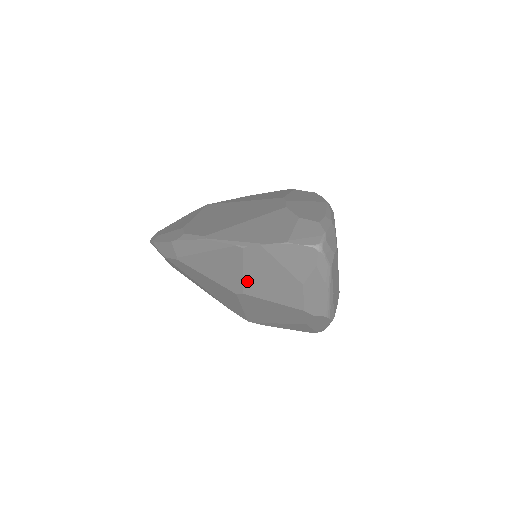
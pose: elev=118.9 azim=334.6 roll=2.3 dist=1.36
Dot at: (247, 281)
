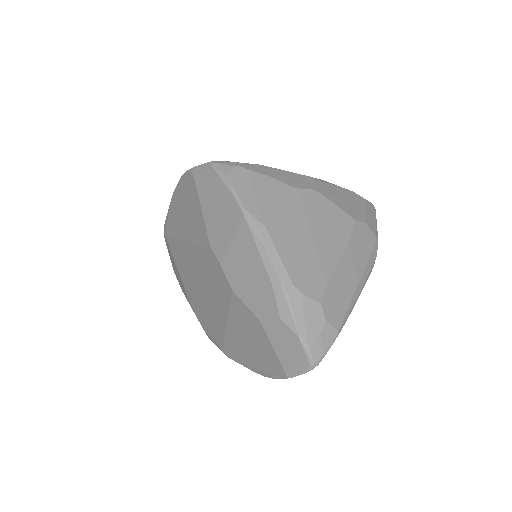
Dot at: occluded
